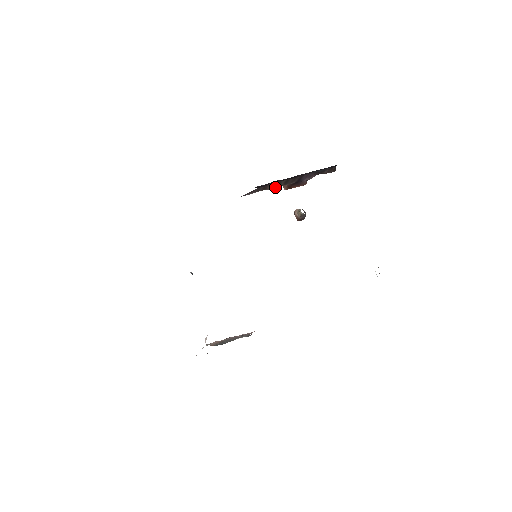
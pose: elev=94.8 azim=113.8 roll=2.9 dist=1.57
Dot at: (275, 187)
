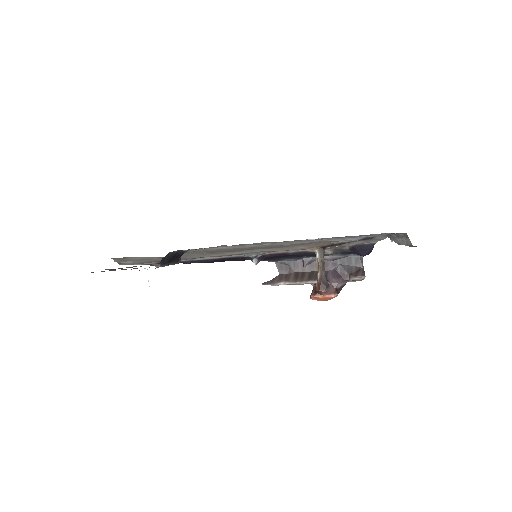
Dot at: (299, 281)
